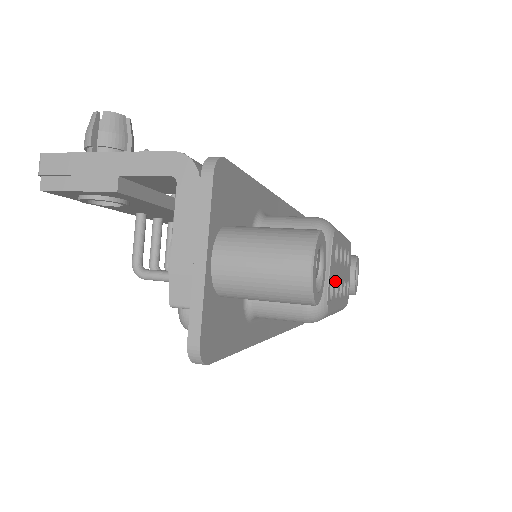
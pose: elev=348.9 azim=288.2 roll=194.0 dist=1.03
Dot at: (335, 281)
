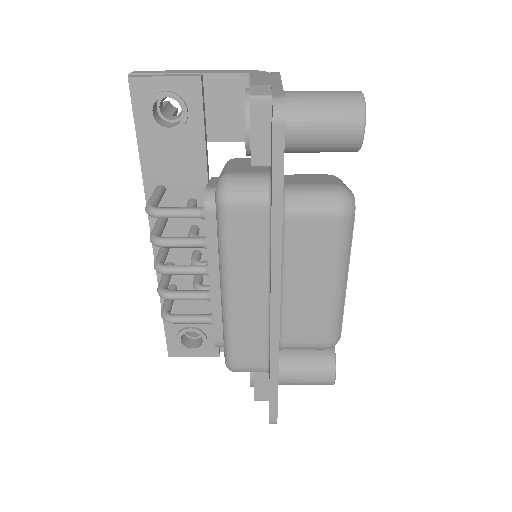
Dot at: occluded
